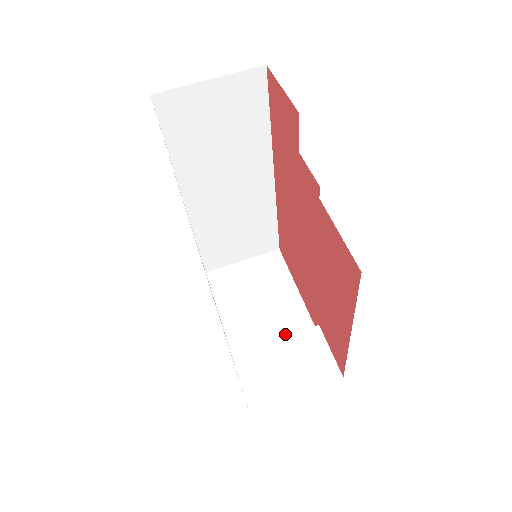
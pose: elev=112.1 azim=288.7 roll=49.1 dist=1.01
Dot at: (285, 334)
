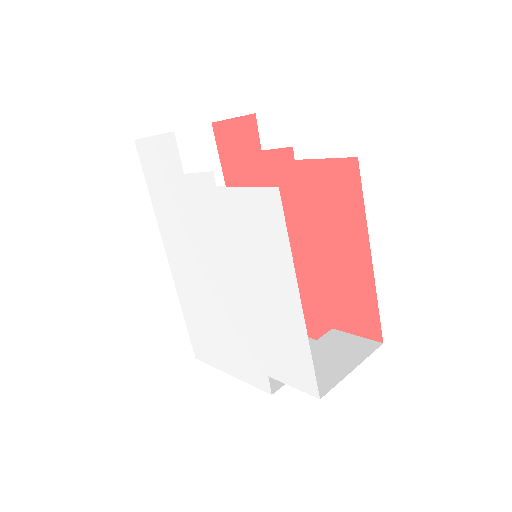
Dot at: occluded
